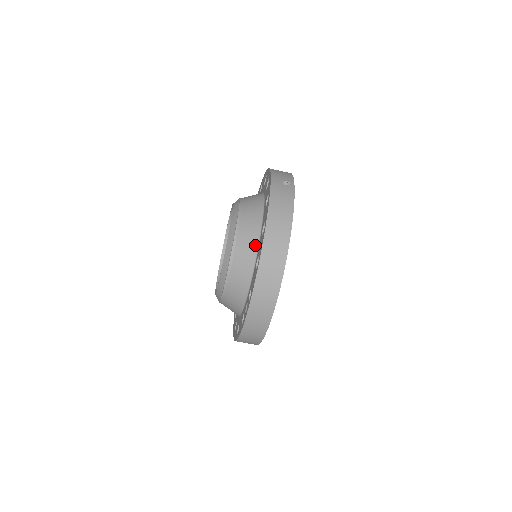
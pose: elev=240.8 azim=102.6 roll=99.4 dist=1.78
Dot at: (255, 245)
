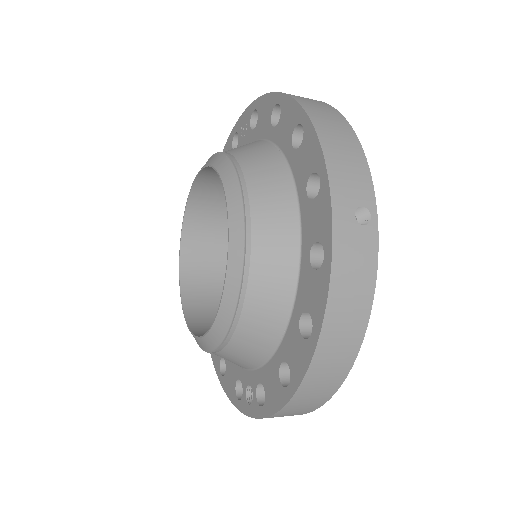
Dot at: (279, 328)
